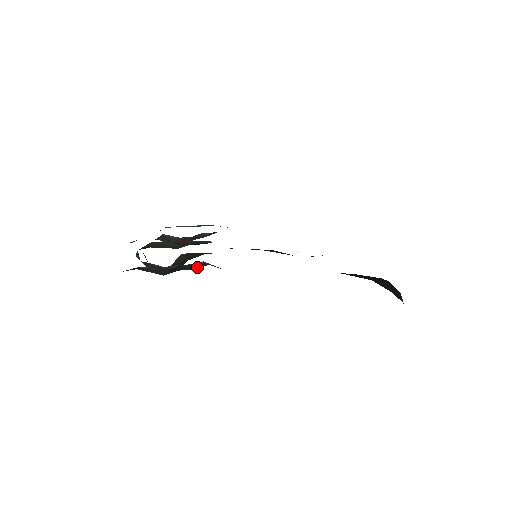
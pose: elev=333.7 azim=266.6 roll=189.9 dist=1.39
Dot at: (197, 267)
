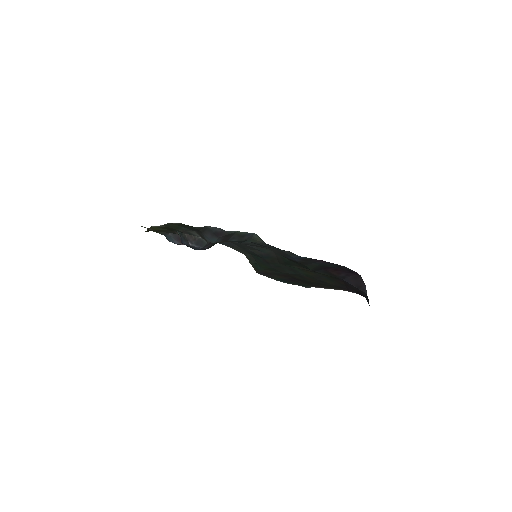
Dot at: (246, 238)
